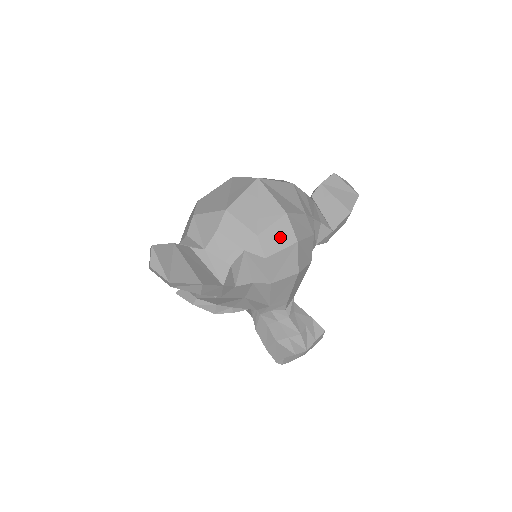
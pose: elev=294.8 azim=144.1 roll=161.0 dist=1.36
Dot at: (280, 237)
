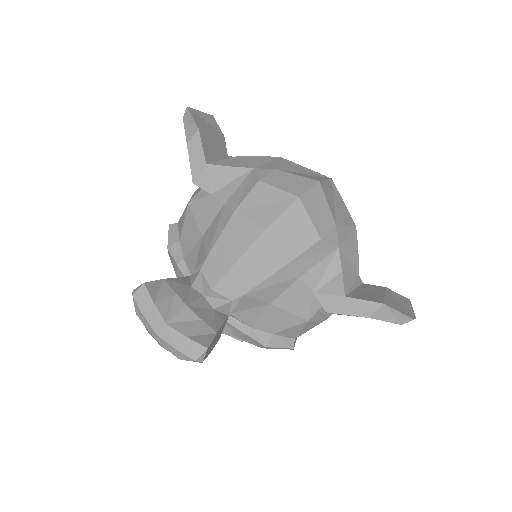
Dot at: (291, 184)
